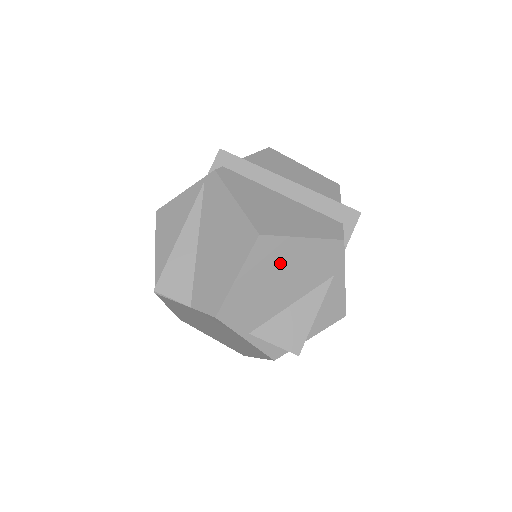
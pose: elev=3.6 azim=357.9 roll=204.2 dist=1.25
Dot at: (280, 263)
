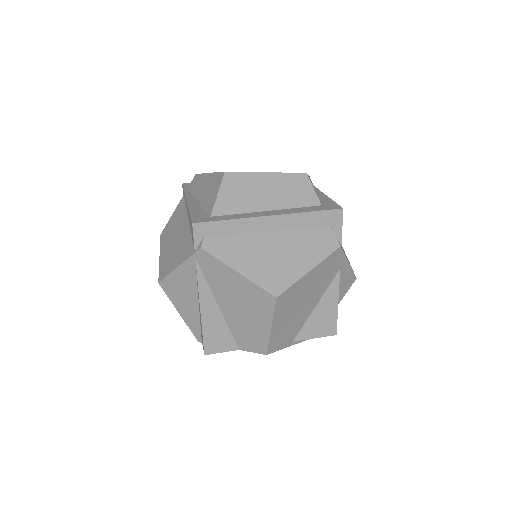
Dot at: (298, 297)
